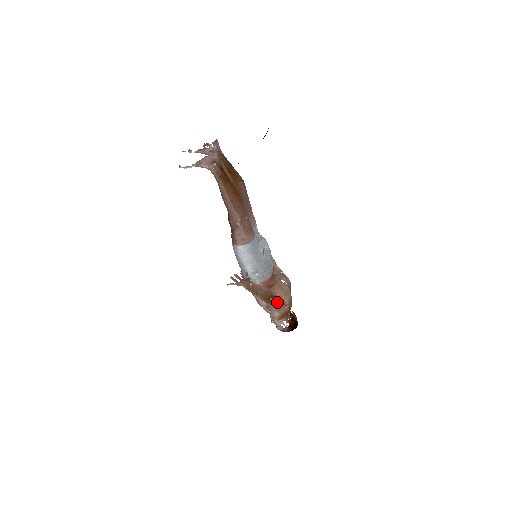
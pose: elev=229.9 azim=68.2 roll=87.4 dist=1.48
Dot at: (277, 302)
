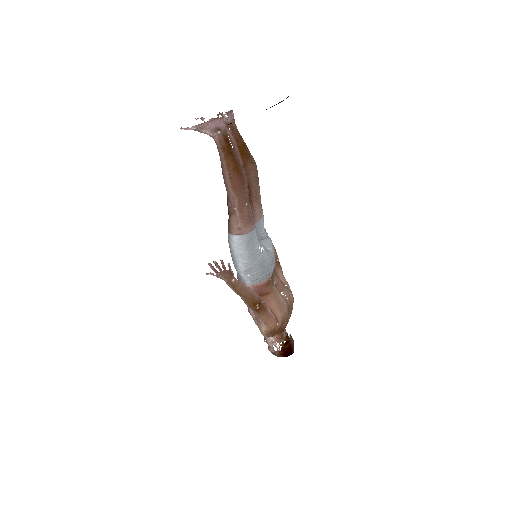
Dot at: (266, 313)
